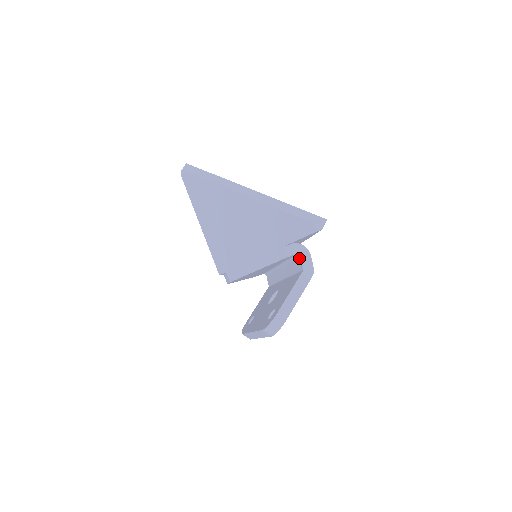
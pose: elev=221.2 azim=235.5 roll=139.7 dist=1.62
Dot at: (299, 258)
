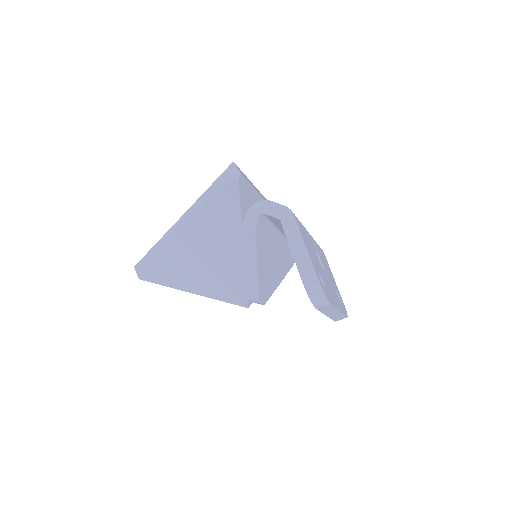
Dot at: (266, 216)
